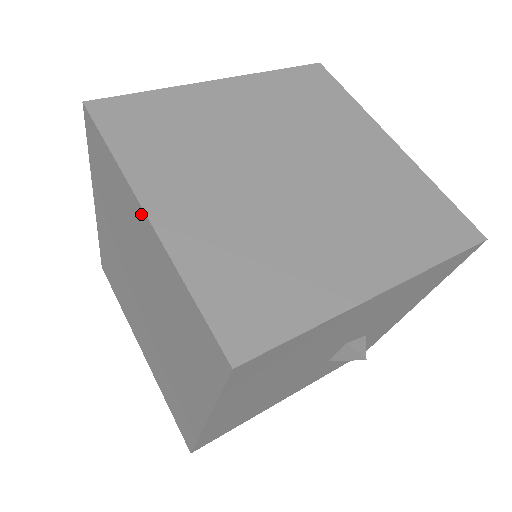
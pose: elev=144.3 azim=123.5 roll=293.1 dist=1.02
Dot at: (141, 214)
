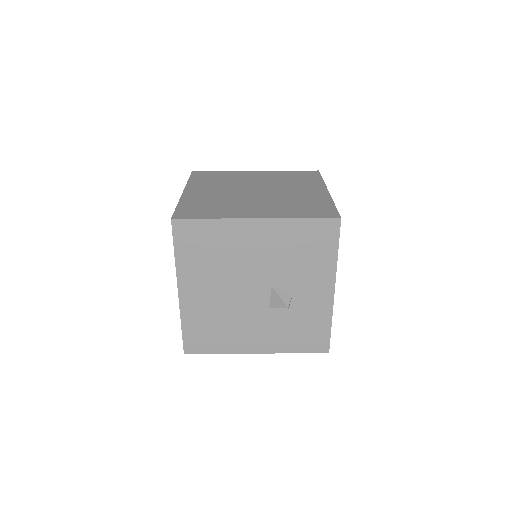
Dot at: occluded
